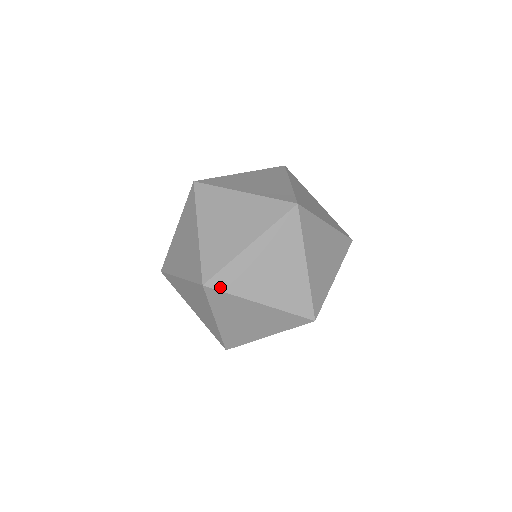
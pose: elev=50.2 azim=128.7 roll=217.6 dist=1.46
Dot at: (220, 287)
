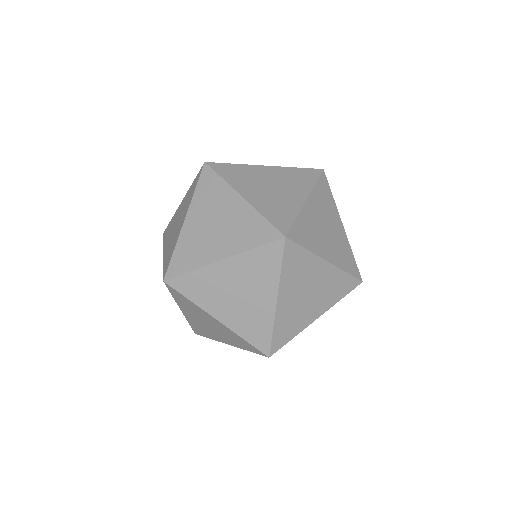
Dot at: (217, 170)
